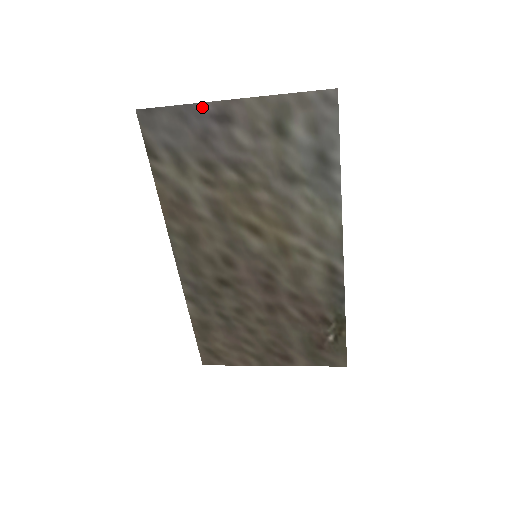
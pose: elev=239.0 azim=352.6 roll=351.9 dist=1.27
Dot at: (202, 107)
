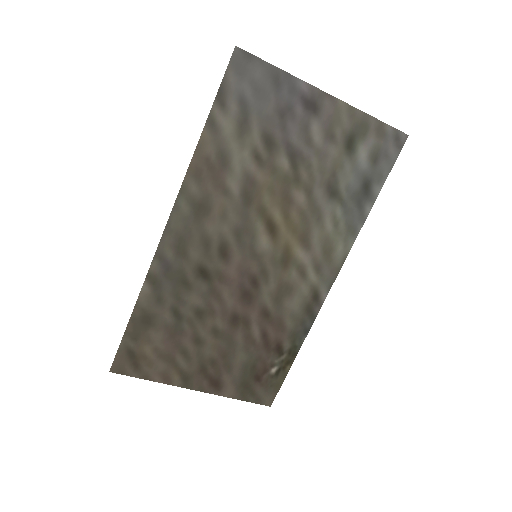
Dot at: (300, 84)
